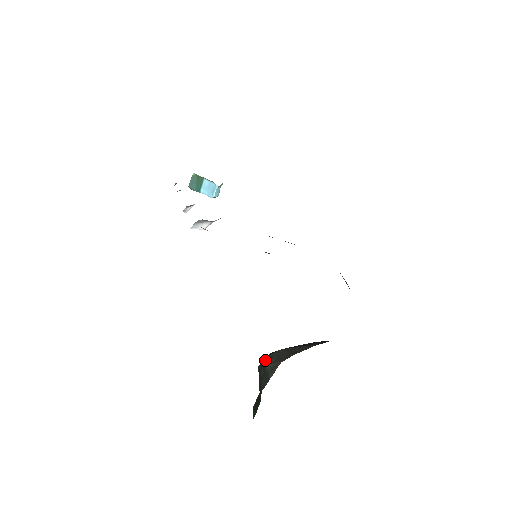
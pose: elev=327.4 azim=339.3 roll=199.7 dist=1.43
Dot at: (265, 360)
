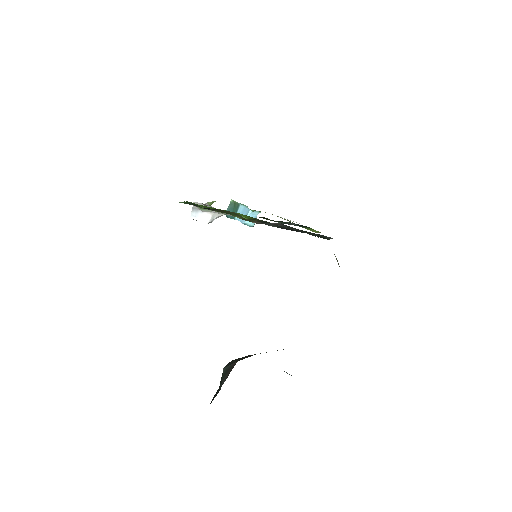
Dot at: occluded
